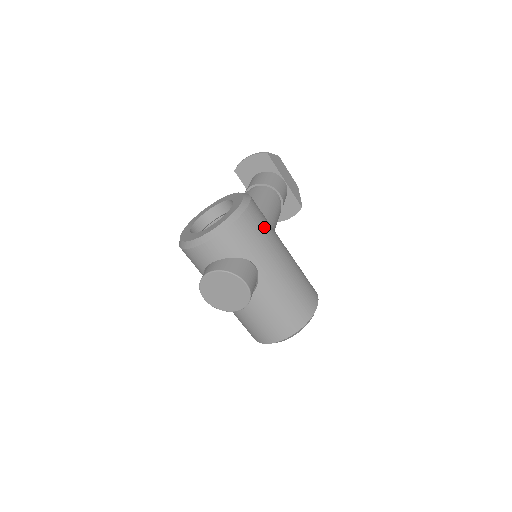
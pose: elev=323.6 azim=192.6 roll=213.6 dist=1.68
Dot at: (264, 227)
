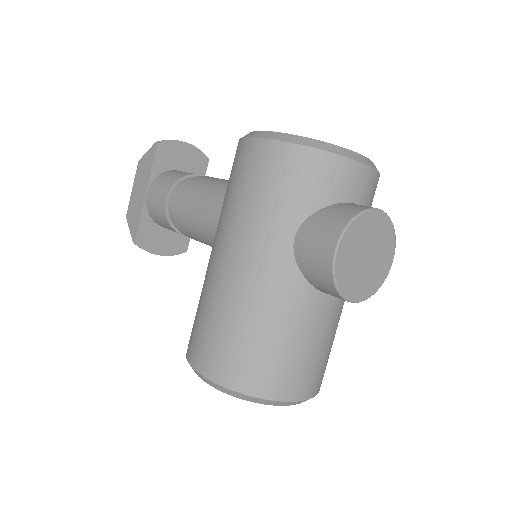
Dot at: occluded
